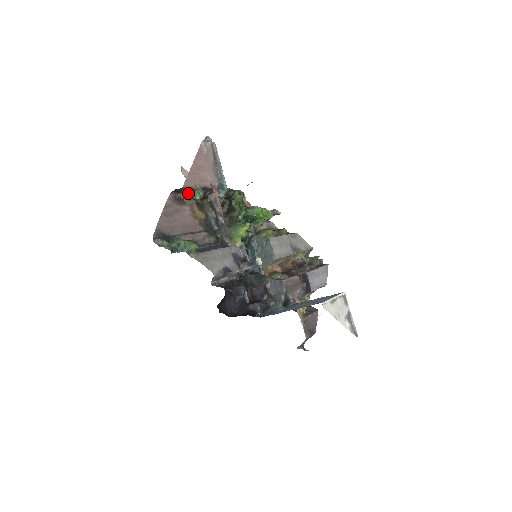
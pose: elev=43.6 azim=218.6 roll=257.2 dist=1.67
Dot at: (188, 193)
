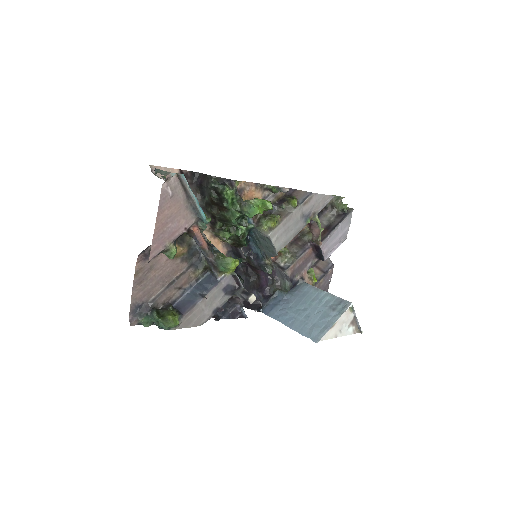
Dot at: occluded
